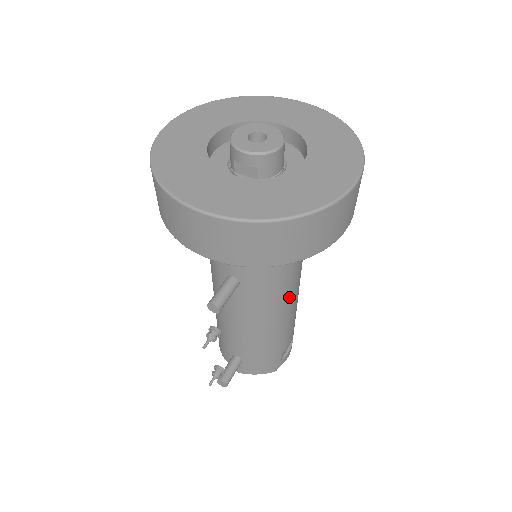
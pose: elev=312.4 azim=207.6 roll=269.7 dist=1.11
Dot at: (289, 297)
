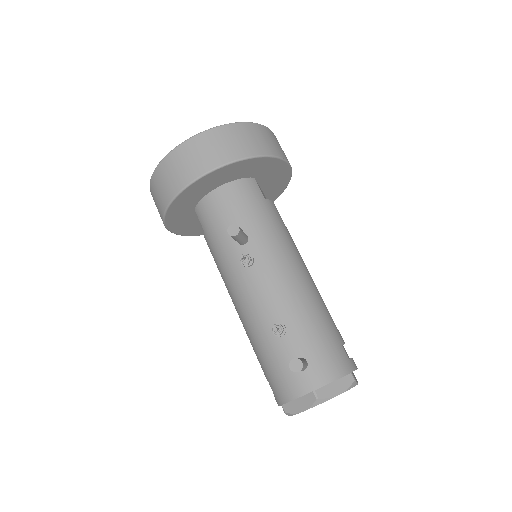
Dot at: (298, 256)
